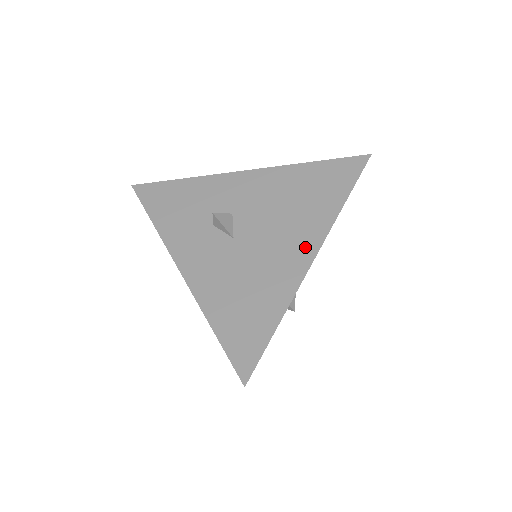
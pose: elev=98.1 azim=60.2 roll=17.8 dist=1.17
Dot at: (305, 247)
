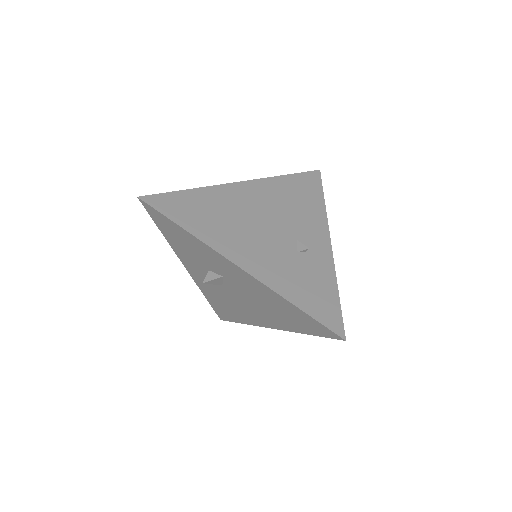
Dot at: (267, 322)
